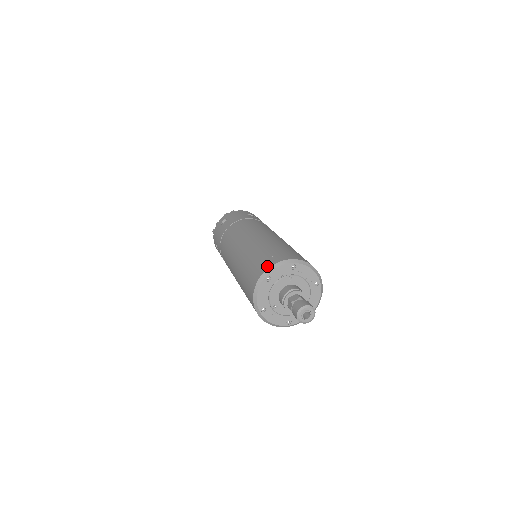
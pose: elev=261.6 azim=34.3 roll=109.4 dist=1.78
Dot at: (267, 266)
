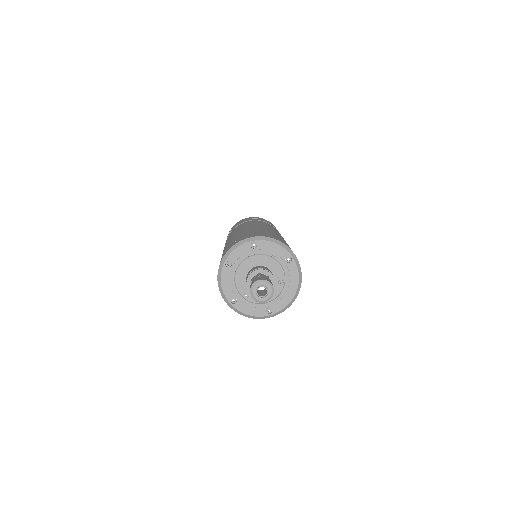
Dot at: (226, 251)
